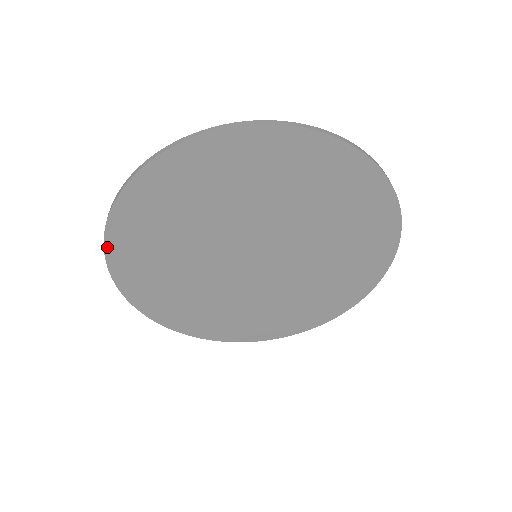
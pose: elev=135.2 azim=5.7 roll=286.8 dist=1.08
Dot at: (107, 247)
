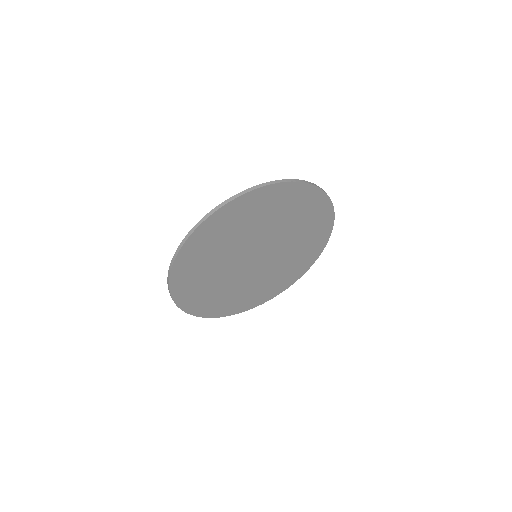
Dot at: (190, 313)
